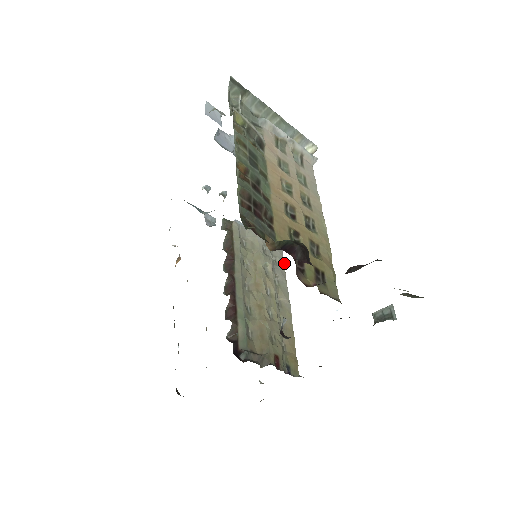
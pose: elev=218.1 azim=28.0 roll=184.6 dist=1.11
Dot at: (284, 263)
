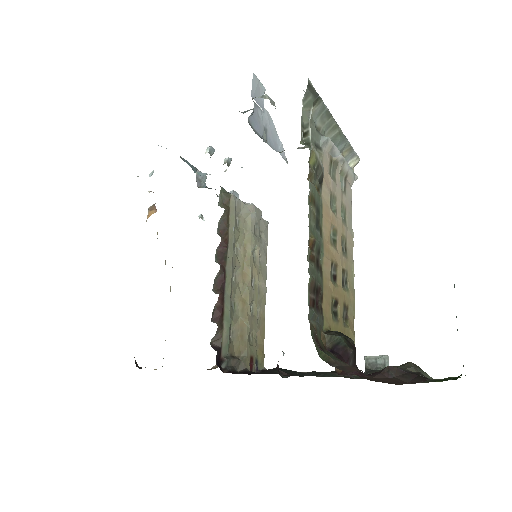
Dot at: (267, 238)
